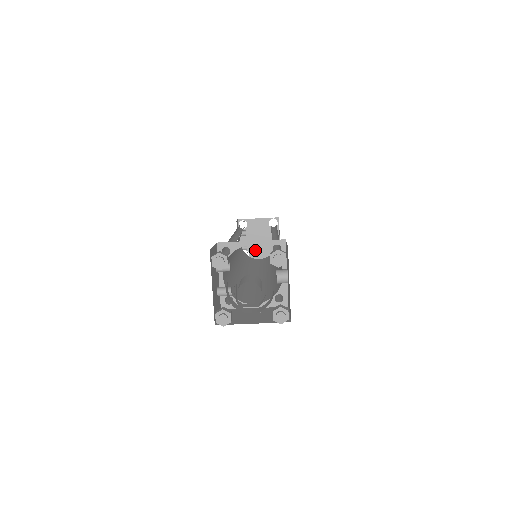
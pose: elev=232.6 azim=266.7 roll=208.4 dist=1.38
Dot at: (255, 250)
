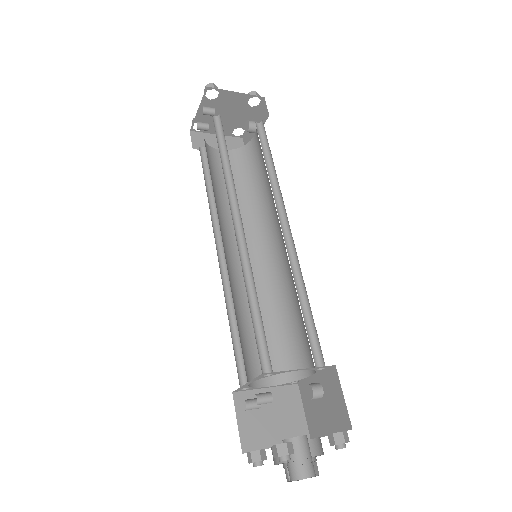
Dot at: occluded
